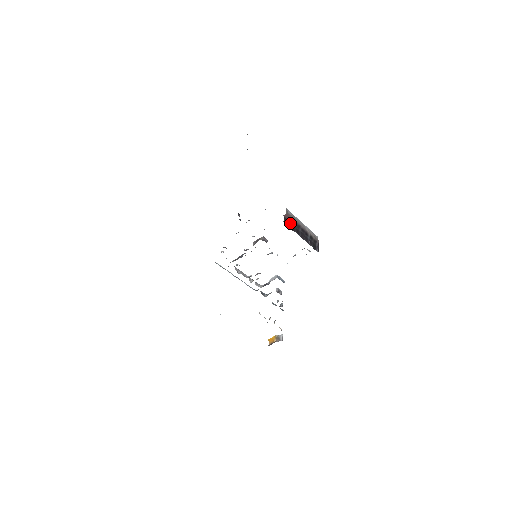
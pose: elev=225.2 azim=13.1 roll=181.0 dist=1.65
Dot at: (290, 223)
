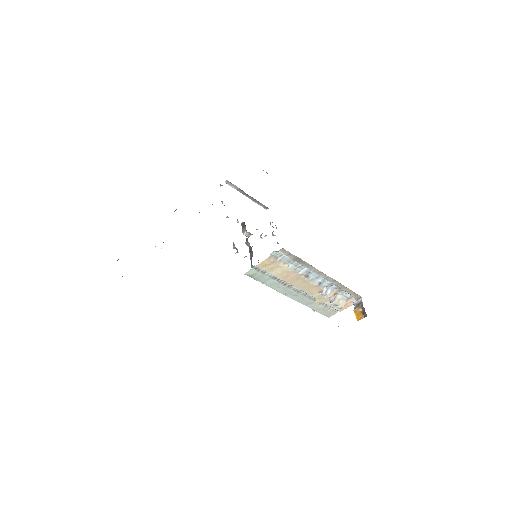
Dot at: occluded
